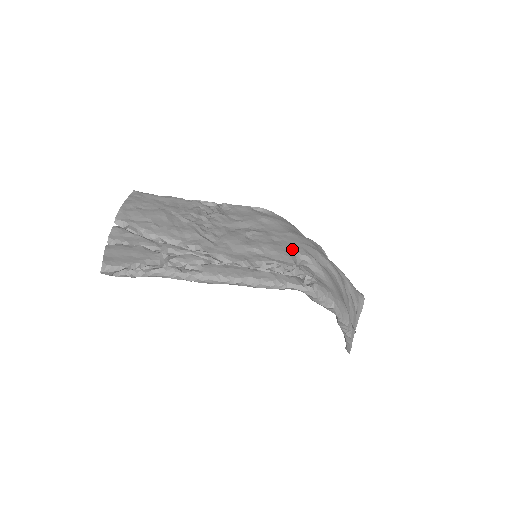
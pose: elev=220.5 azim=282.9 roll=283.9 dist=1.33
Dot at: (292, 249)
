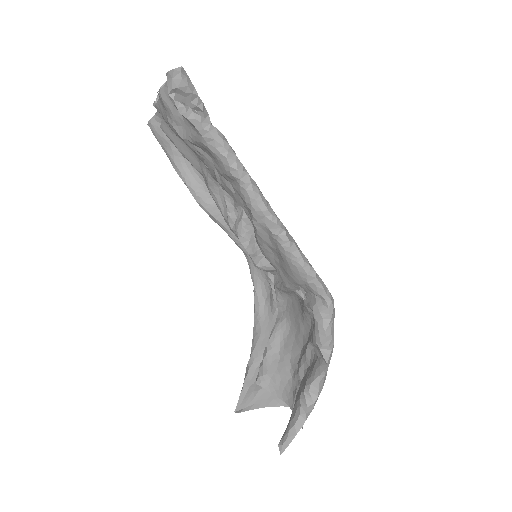
Dot at: occluded
